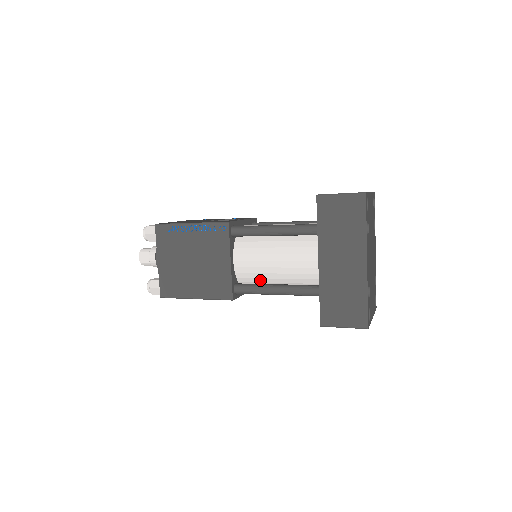
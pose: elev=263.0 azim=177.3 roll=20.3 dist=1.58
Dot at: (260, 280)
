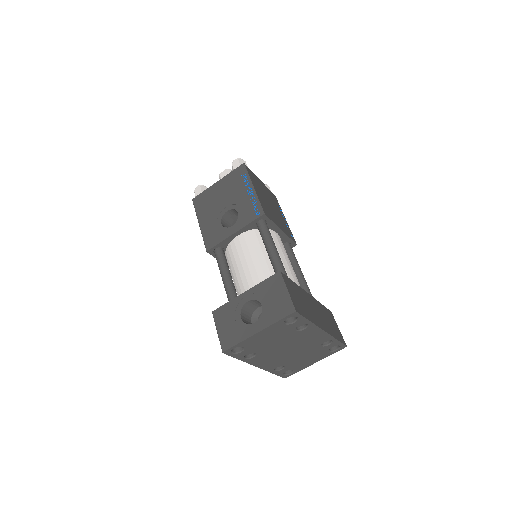
Dot at: occluded
